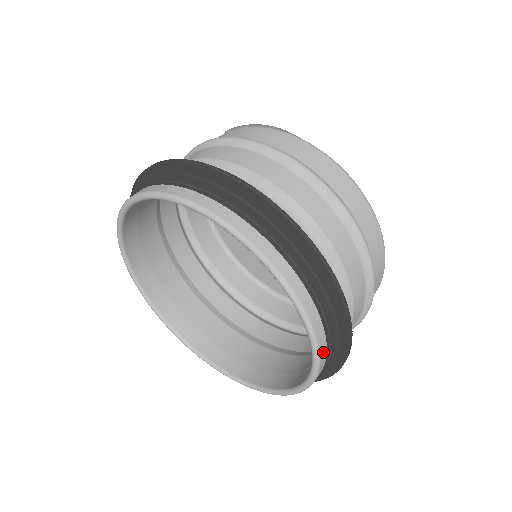
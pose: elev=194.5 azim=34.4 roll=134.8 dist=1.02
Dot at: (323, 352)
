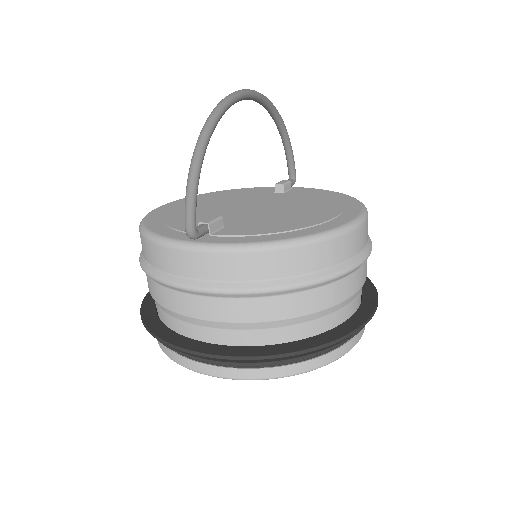
Dot at: occluded
